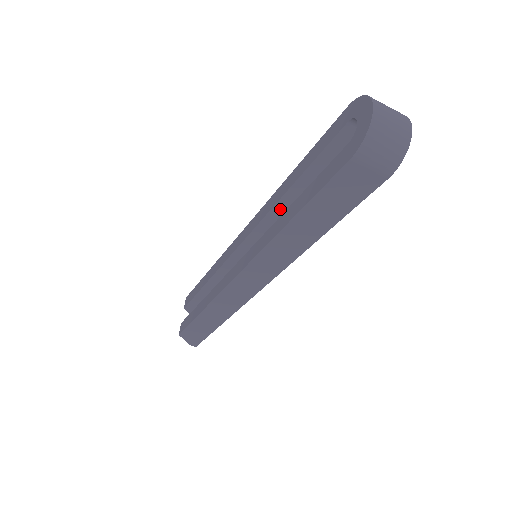
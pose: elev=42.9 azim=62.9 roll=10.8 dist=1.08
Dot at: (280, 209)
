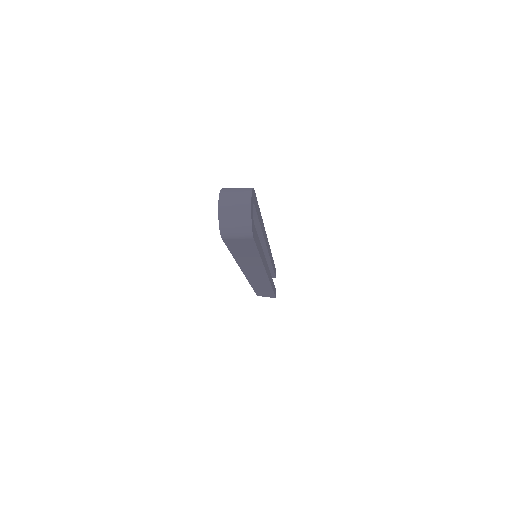
Dot at: occluded
